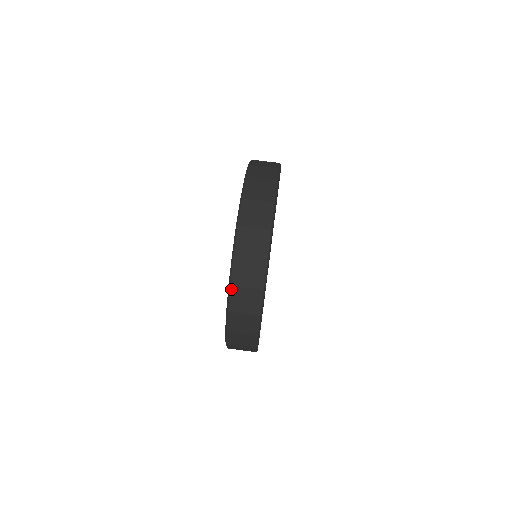
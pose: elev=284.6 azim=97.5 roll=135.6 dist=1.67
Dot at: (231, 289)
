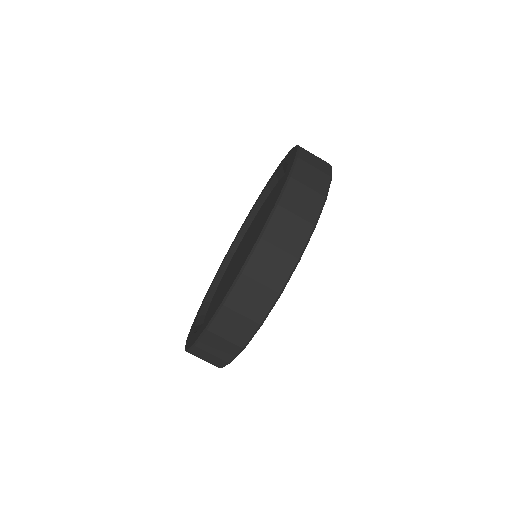
Dot at: (222, 309)
